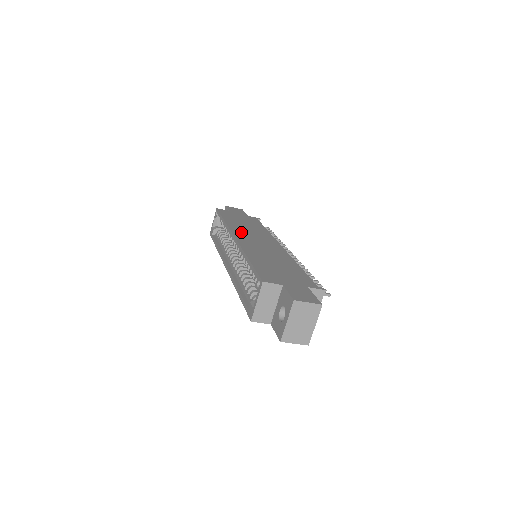
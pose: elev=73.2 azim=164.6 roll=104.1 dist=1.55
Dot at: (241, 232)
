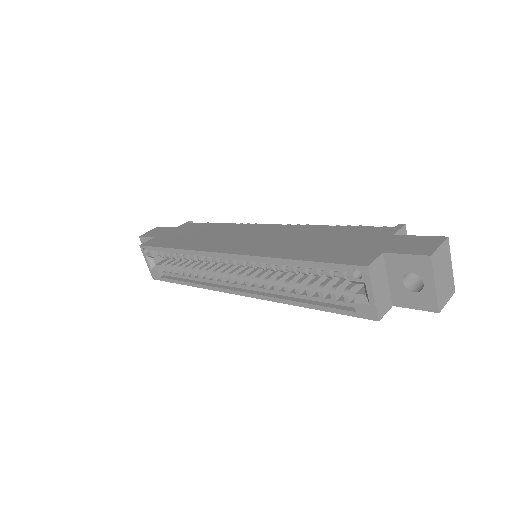
Dot at: (217, 244)
